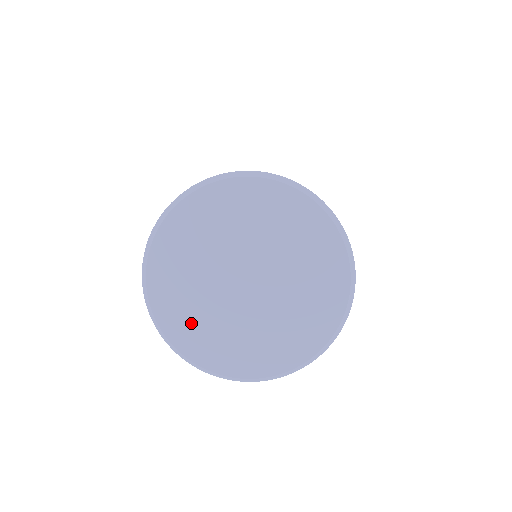
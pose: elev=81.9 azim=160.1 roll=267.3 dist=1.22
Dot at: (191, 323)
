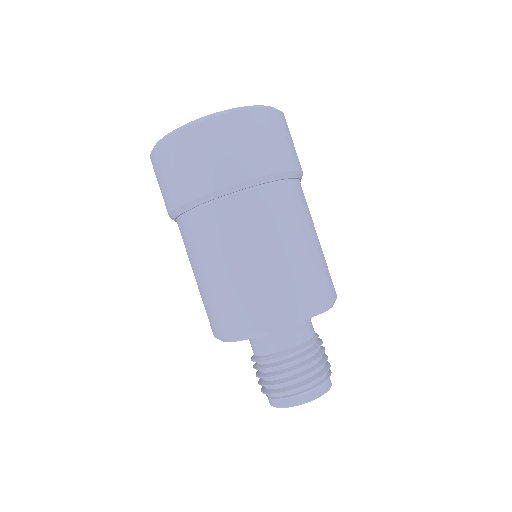
Dot at: occluded
